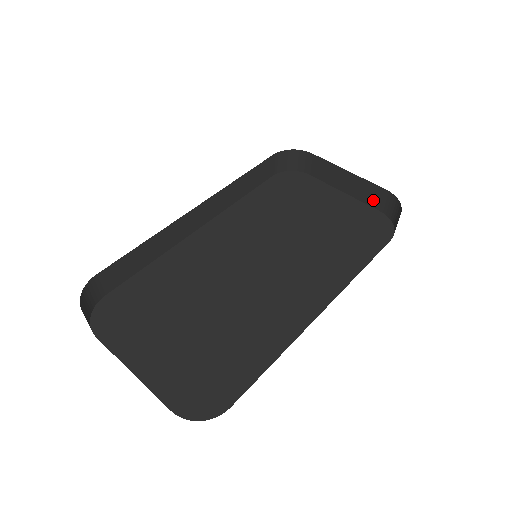
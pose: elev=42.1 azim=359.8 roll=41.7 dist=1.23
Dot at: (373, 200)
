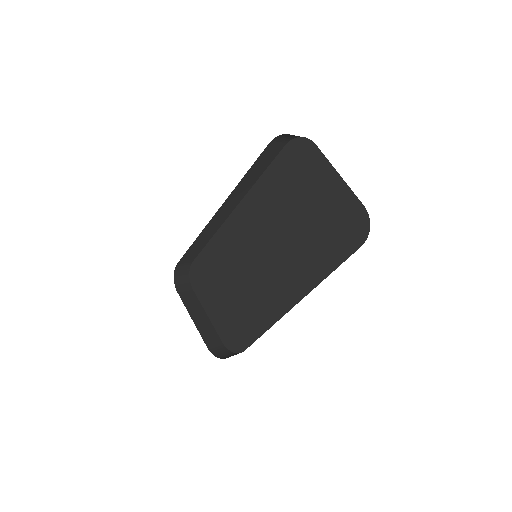
Dot at: occluded
